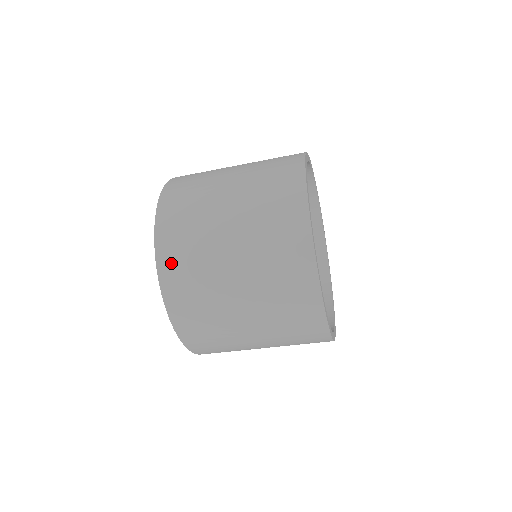
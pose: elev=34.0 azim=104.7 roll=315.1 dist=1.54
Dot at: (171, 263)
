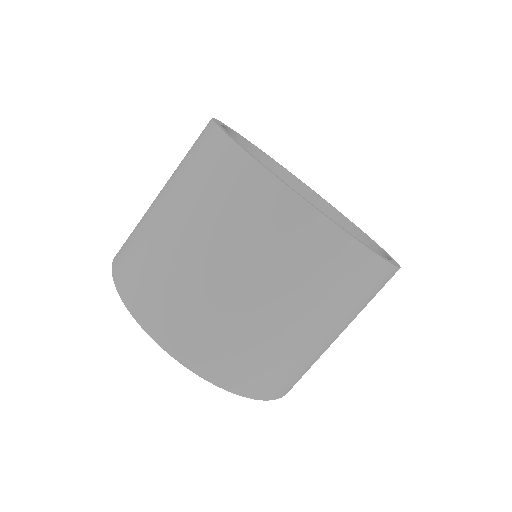
Dot at: occluded
